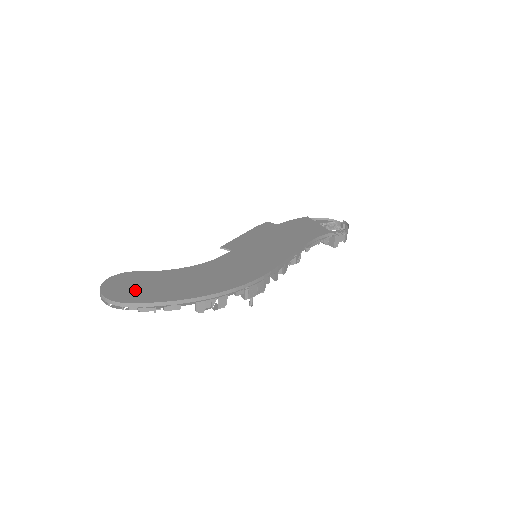
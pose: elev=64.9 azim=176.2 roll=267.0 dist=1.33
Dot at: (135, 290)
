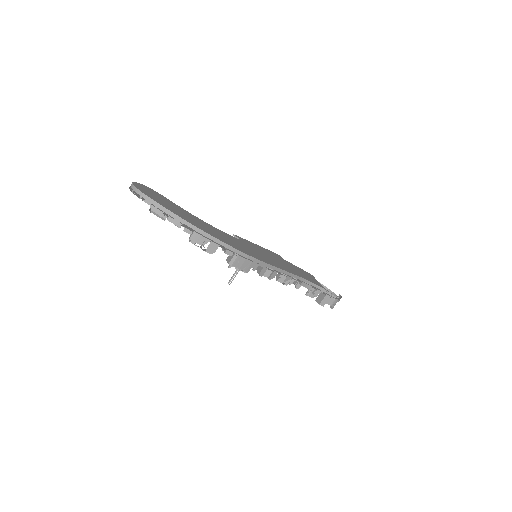
Dot at: (157, 198)
